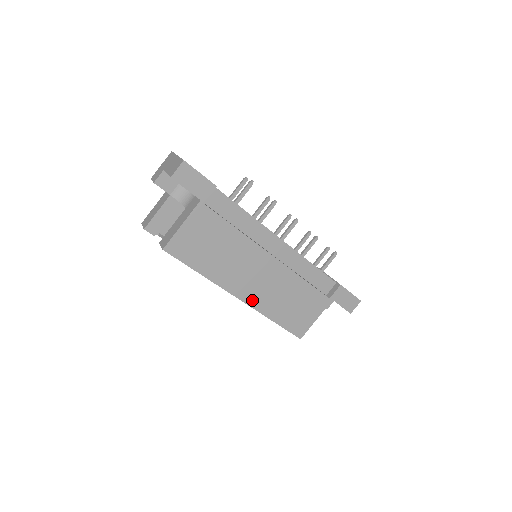
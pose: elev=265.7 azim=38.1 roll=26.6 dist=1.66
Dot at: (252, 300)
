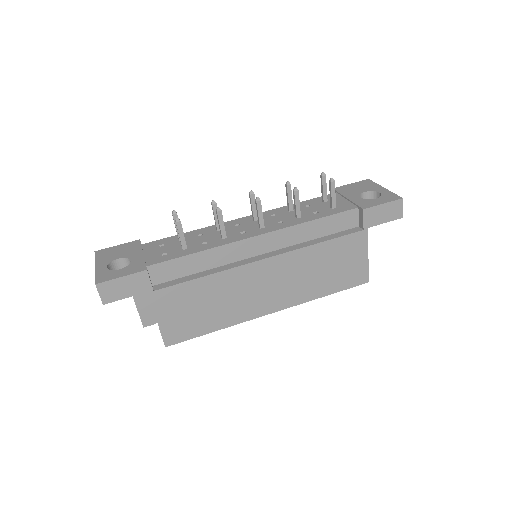
Dot at: (285, 302)
